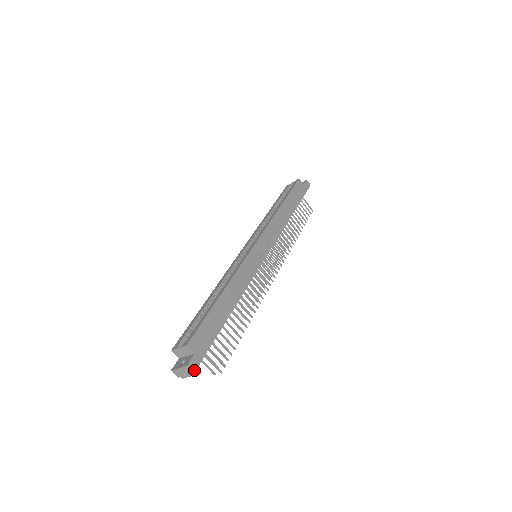
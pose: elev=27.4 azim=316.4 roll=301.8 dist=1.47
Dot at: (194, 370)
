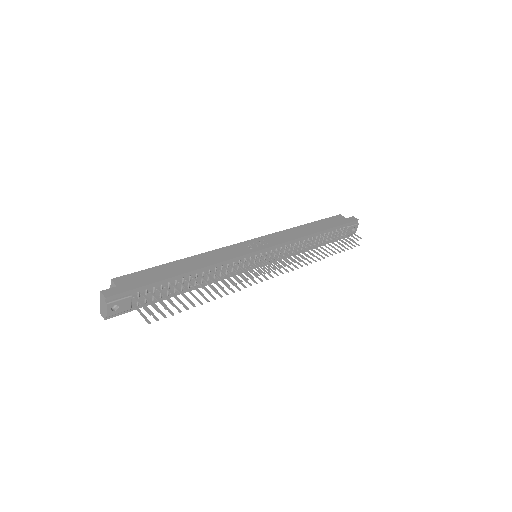
Dot at: (108, 296)
